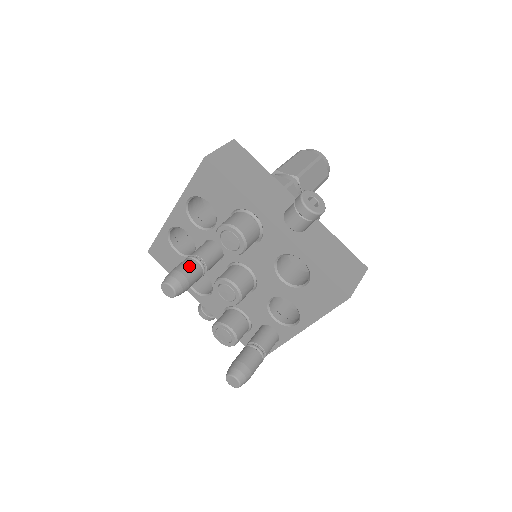
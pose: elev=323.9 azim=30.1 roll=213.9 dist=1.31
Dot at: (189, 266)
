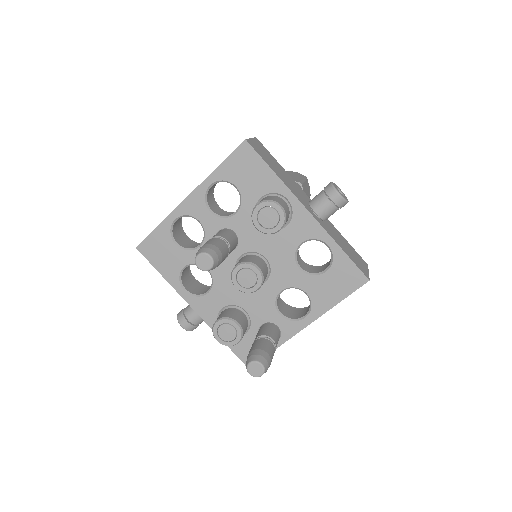
Dot at: (220, 243)
